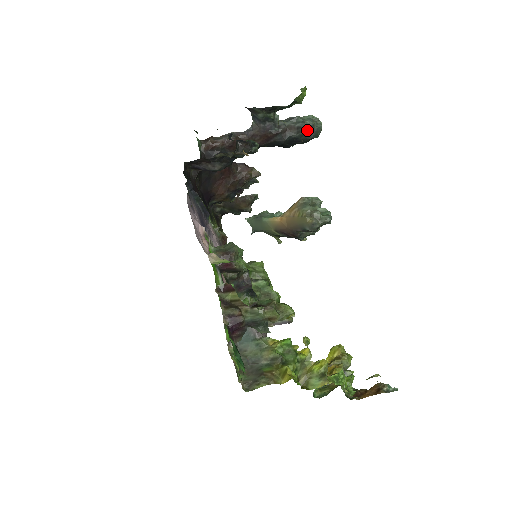
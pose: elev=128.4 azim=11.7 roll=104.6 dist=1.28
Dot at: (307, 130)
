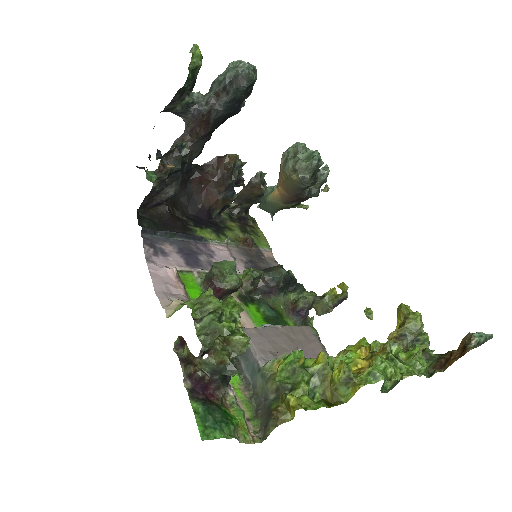
Dot at: (234, 83)
